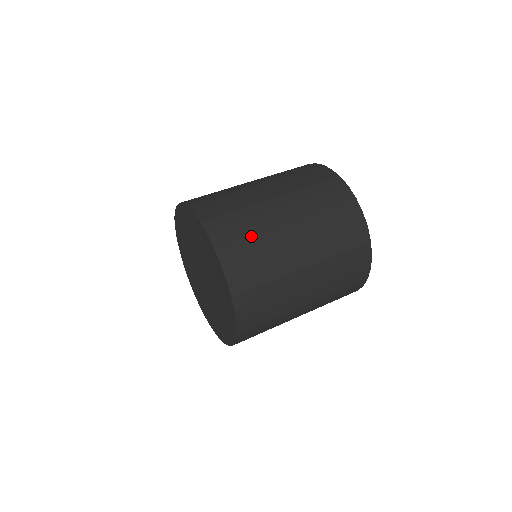
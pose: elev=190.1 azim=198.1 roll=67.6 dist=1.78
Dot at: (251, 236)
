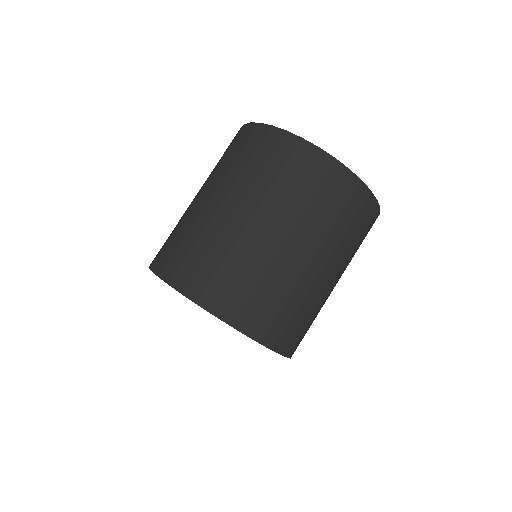
Dot at: (193, 247)
